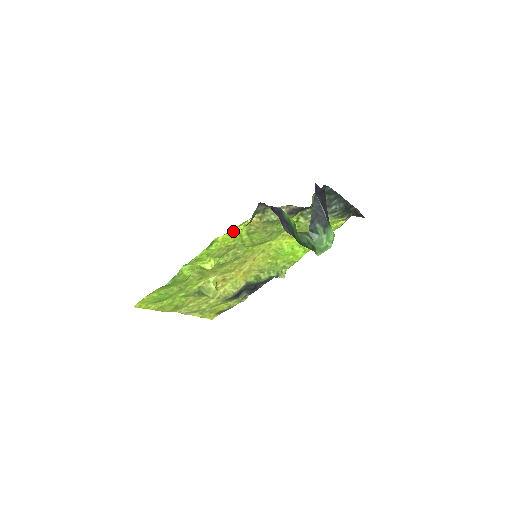
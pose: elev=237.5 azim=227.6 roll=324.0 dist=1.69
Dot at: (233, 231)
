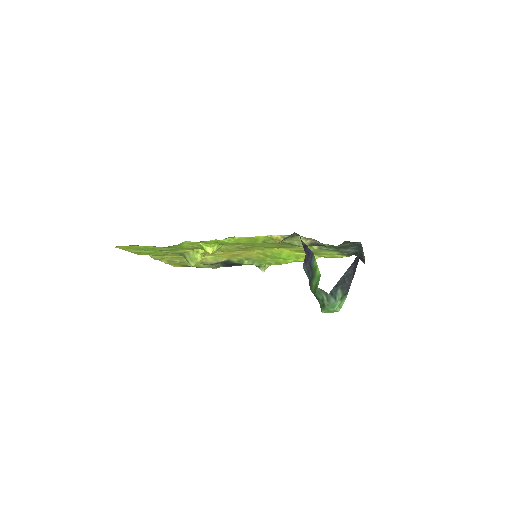
Dot at: (253, 237)
